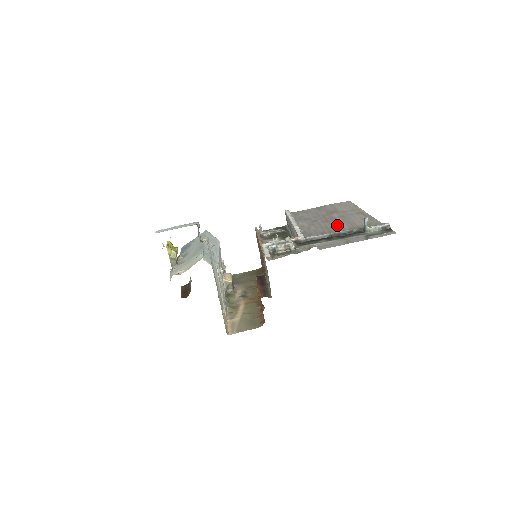
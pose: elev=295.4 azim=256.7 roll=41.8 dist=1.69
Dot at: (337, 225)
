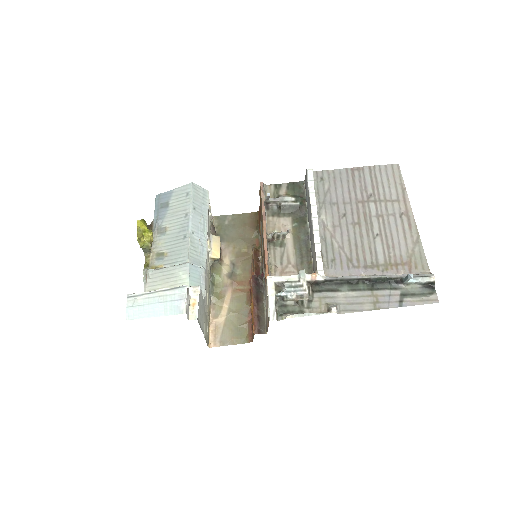
Dot at: (370, 244)
